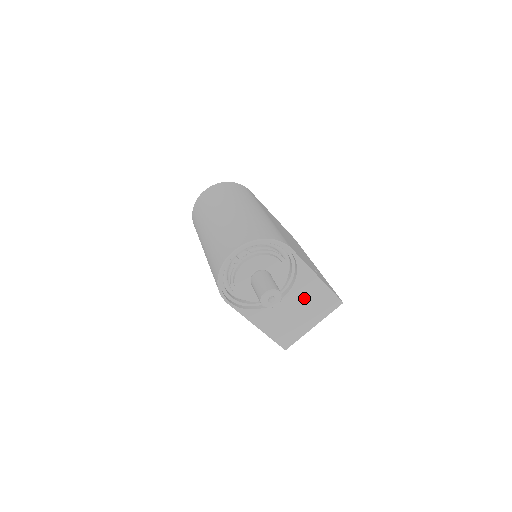
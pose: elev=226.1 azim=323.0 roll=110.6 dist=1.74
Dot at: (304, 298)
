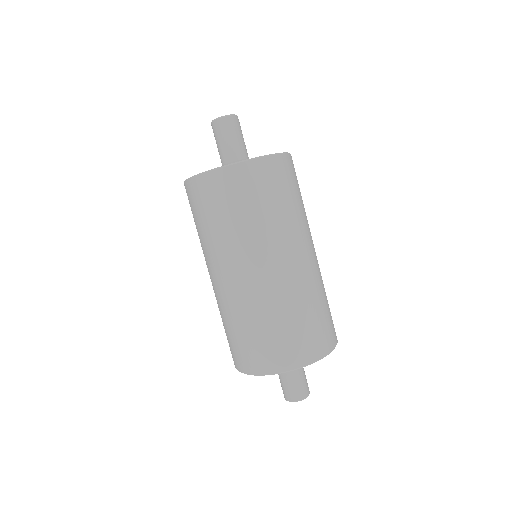
Dot at: occluded
